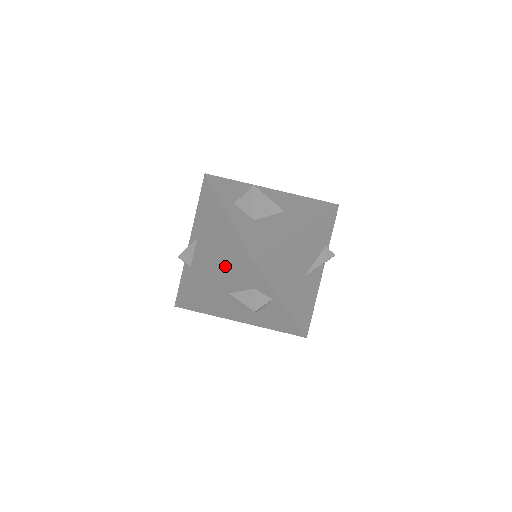
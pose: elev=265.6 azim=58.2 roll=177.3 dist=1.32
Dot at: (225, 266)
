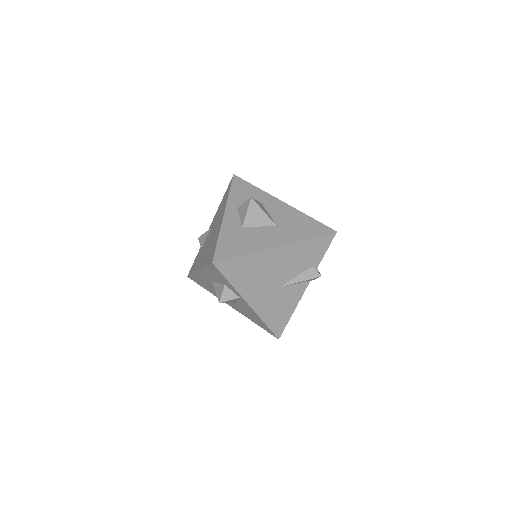
Dot at: (206, 259)
